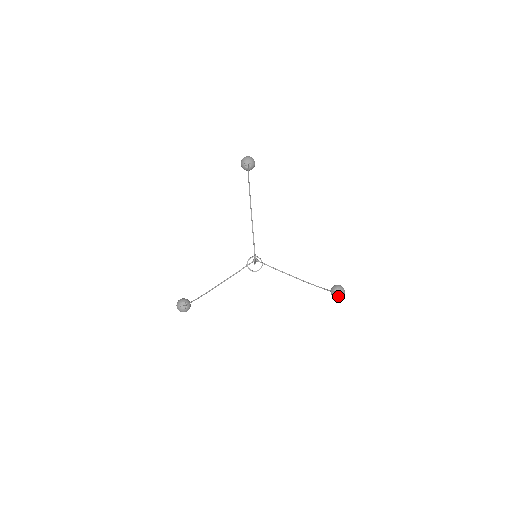
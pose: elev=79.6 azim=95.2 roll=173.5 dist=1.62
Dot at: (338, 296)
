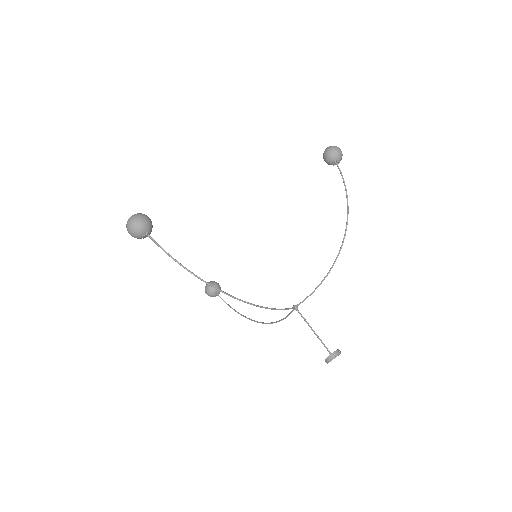
Dot at: (339, 162)
